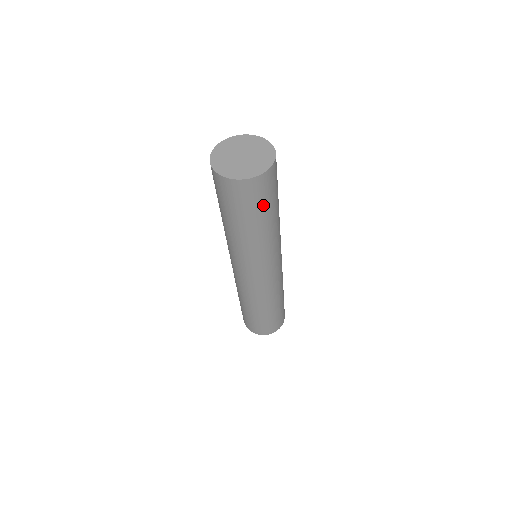
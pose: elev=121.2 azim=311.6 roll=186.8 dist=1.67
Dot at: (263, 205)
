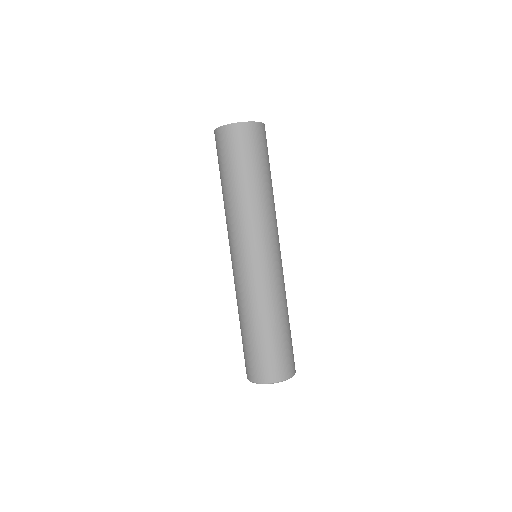
Dot at: (250, 157)
